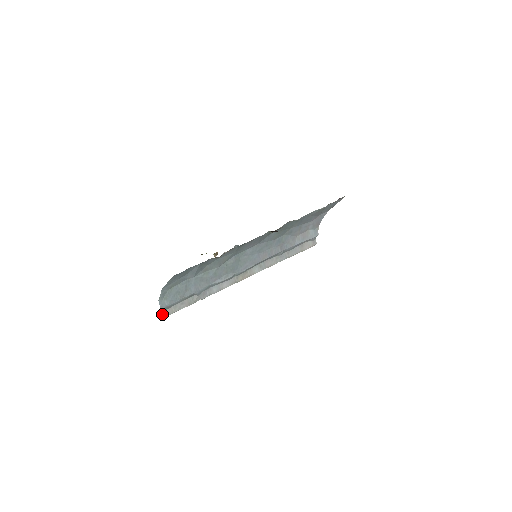
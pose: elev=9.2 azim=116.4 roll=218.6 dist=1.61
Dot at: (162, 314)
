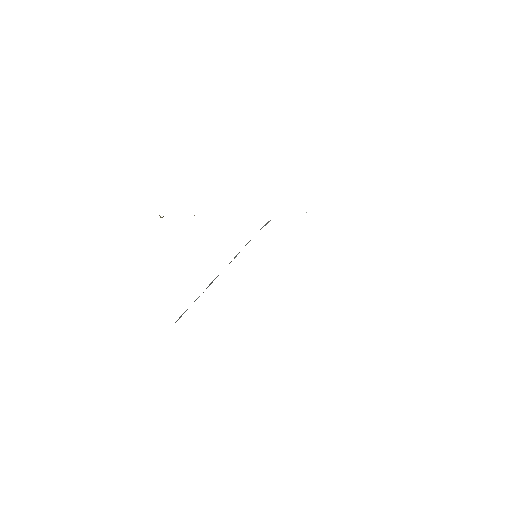
Dot at: occluded
